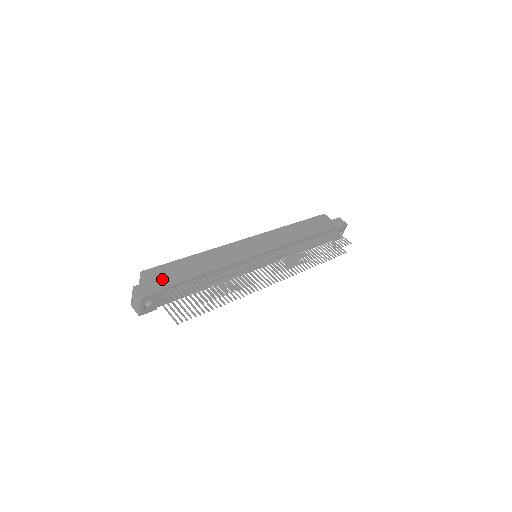
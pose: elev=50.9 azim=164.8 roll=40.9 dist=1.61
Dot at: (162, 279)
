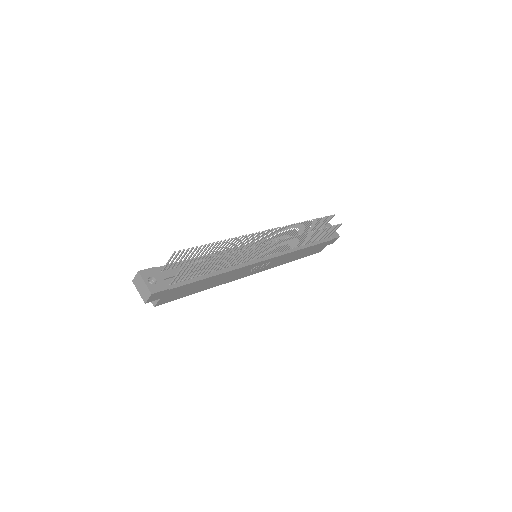
Dot at: occluded
